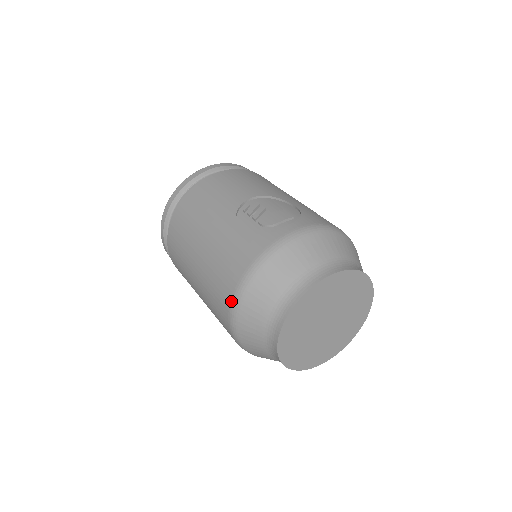
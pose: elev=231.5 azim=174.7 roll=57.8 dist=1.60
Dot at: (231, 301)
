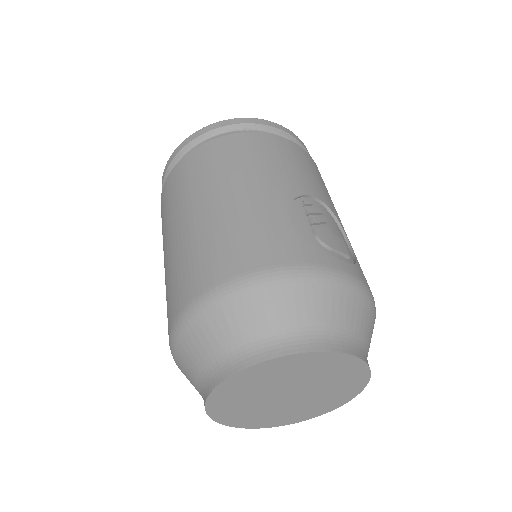
Dot at: (218, 284)
